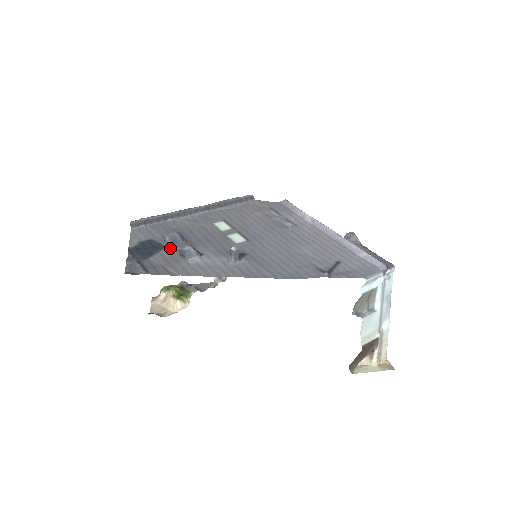
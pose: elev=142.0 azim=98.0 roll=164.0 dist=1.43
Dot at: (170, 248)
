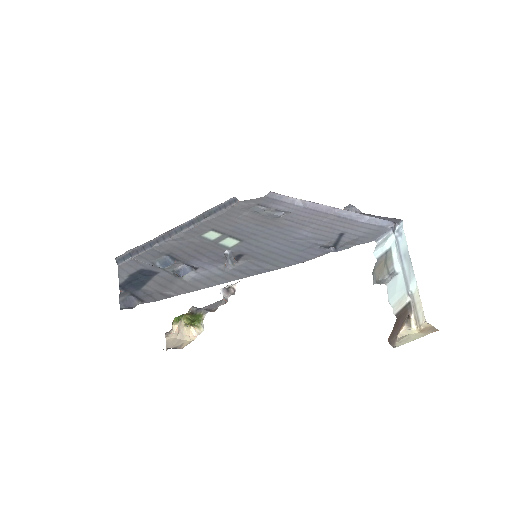
Dot at: (162, 272)
